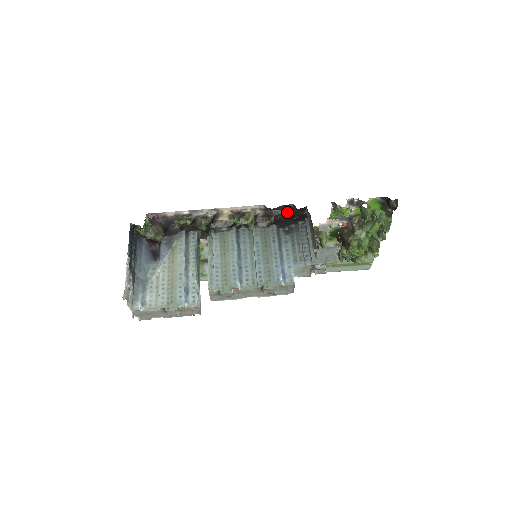
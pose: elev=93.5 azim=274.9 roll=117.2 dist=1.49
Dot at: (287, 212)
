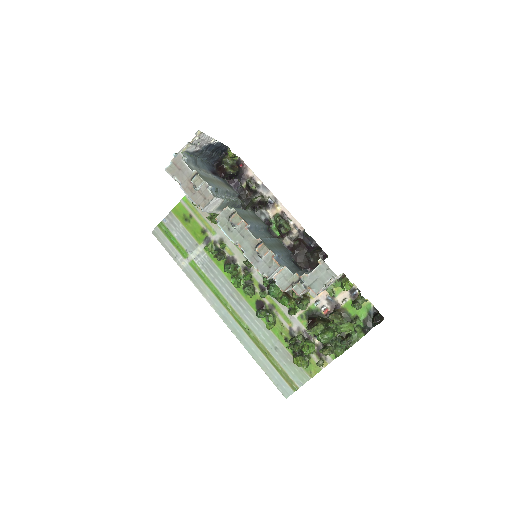
Dot at: (311, 249)
